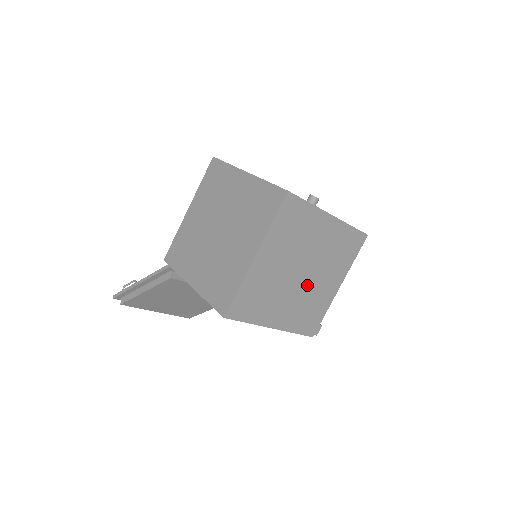
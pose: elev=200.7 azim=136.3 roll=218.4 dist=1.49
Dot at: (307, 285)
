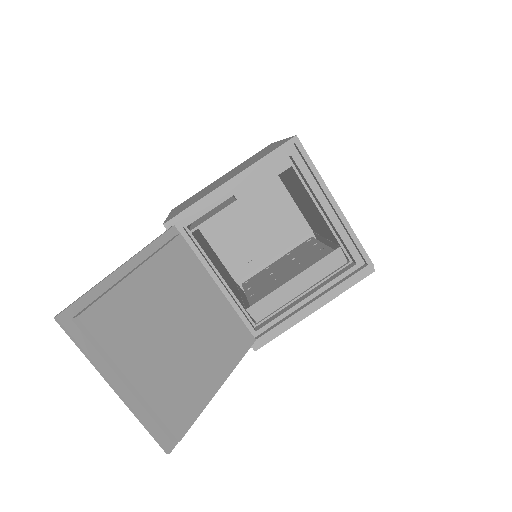
Dot at: occluded
